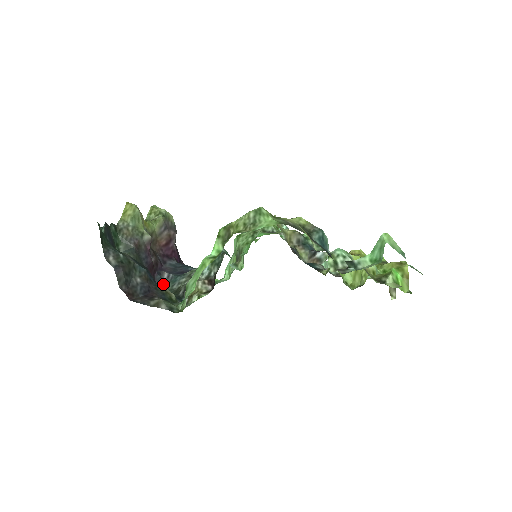
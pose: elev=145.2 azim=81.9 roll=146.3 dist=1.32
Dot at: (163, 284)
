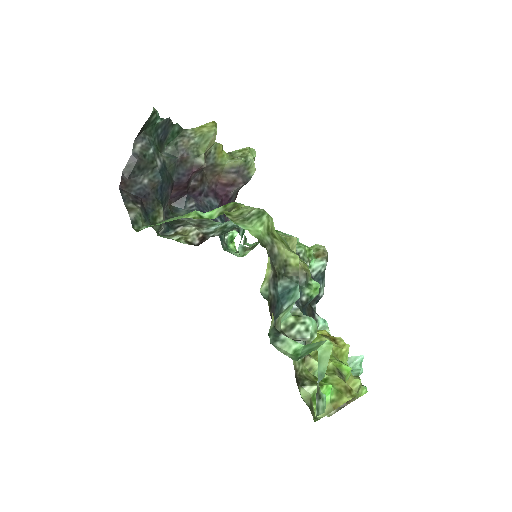
Dot at: (182, 208)
